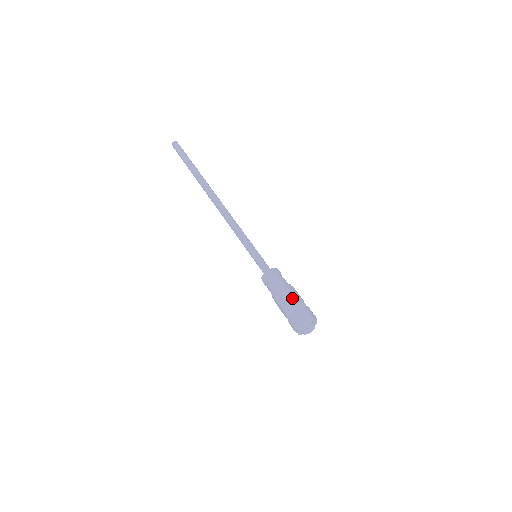
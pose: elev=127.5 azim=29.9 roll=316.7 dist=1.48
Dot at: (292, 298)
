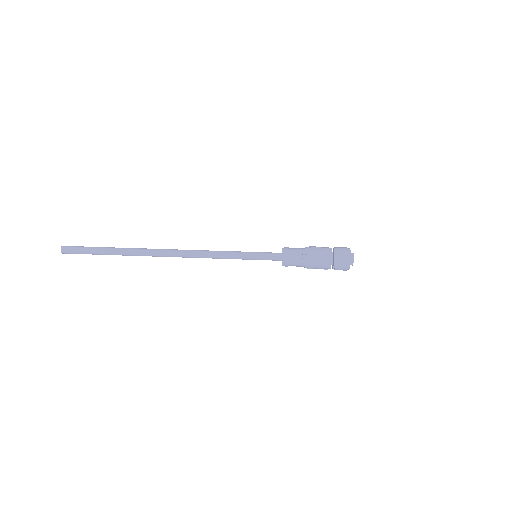
Dot at: (322, 251)
